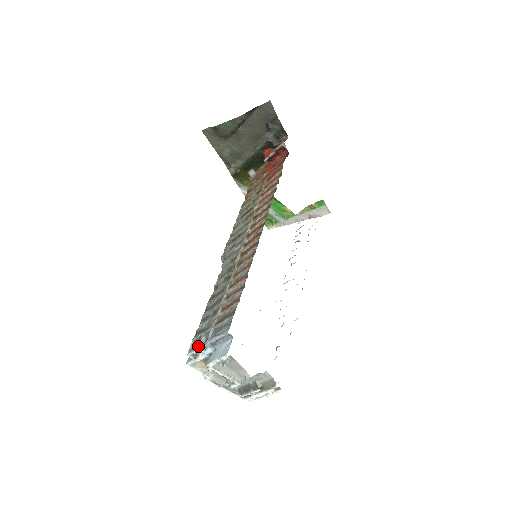
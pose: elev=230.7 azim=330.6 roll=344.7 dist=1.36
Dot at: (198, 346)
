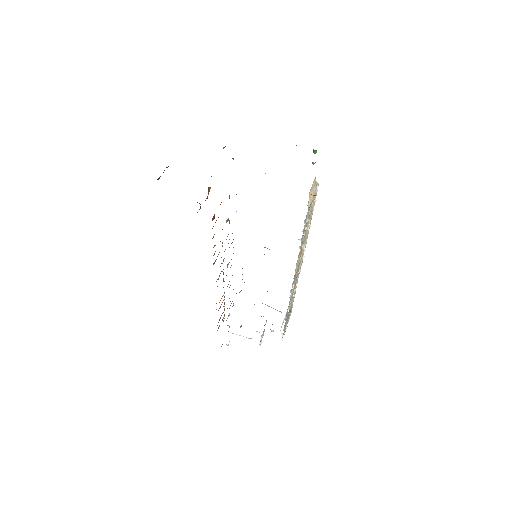
Dot at: occluded
